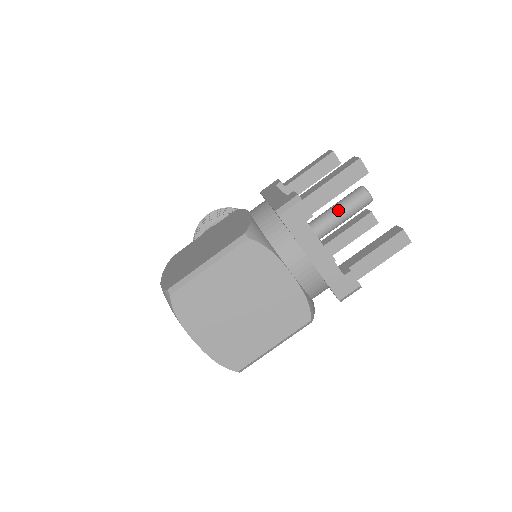
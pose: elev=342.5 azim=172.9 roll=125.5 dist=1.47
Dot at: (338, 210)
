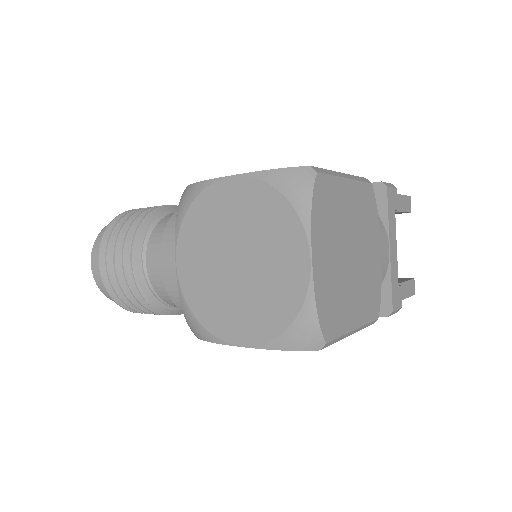
Dot at: occluded
